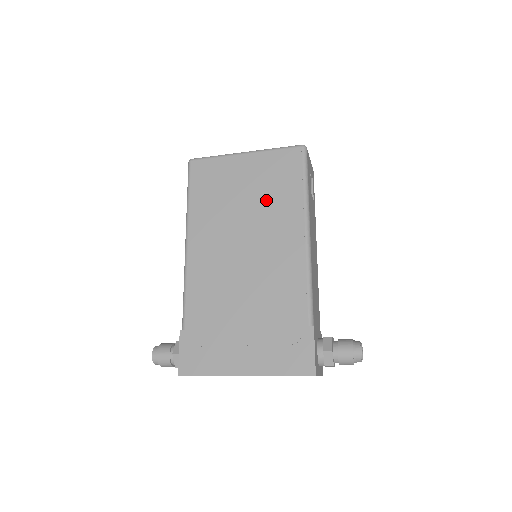
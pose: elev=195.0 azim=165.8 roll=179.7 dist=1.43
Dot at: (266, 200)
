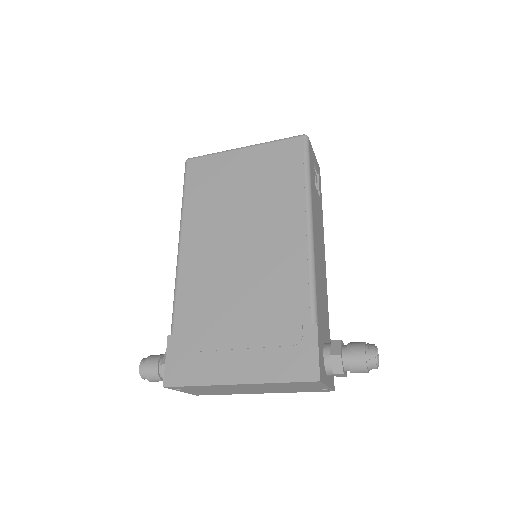
Dot at: (264, 192)
